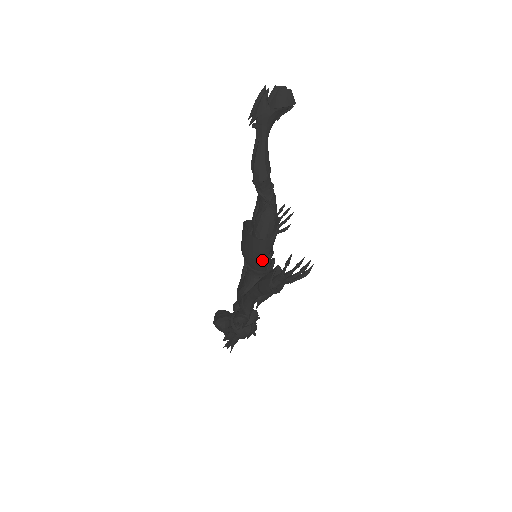
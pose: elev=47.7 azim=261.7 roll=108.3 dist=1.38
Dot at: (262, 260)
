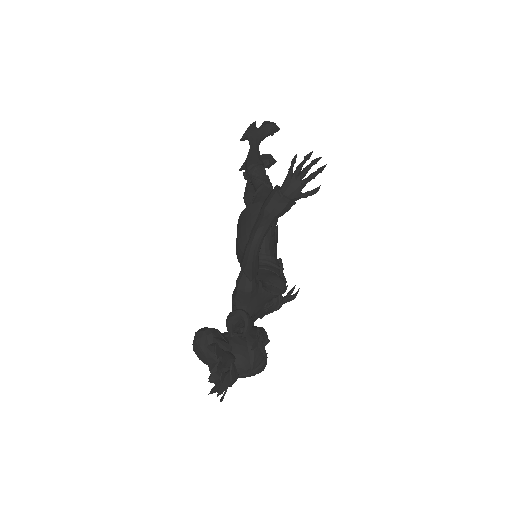
Dot at: occluded
